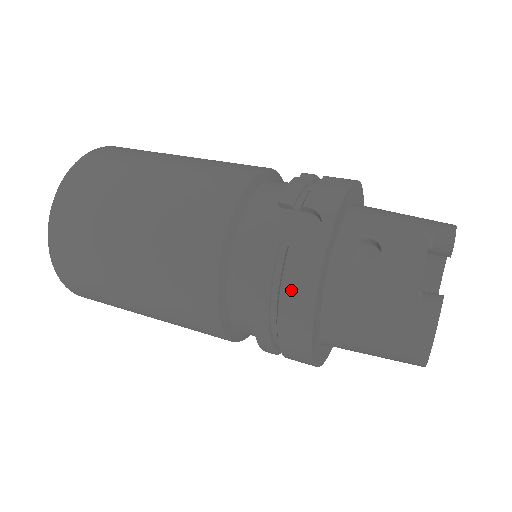
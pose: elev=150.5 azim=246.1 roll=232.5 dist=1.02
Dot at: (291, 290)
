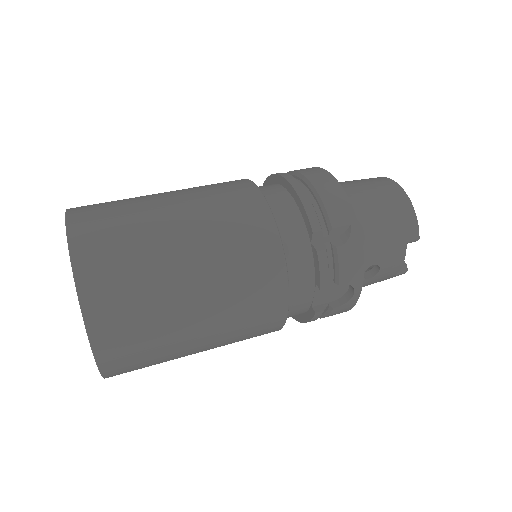
Dot at: occluded
